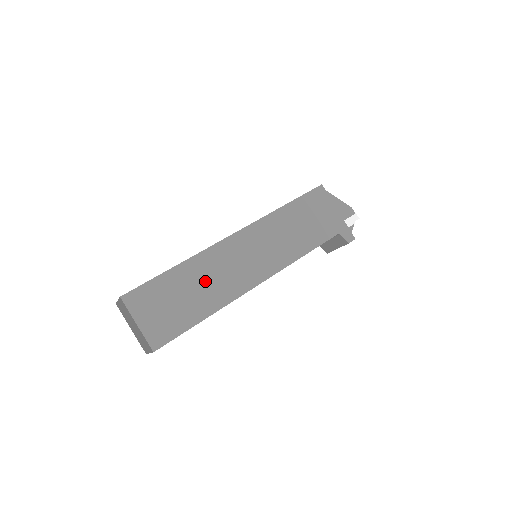
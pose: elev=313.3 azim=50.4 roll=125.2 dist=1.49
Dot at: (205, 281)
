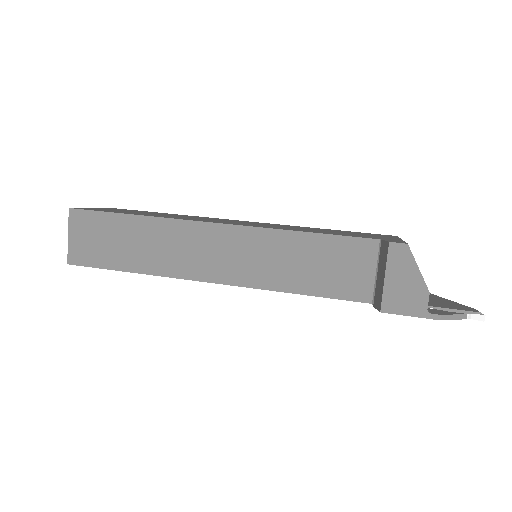
Dot at: occluded
